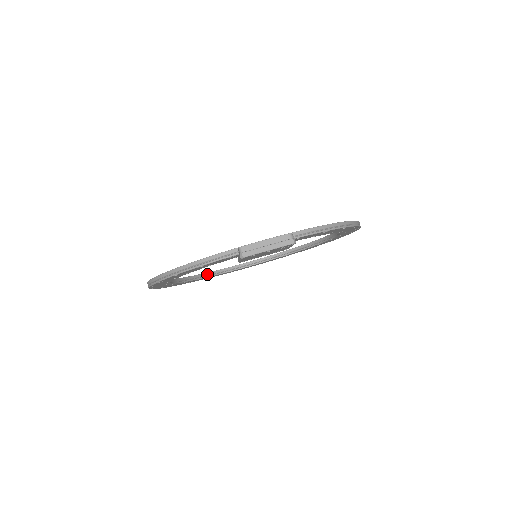
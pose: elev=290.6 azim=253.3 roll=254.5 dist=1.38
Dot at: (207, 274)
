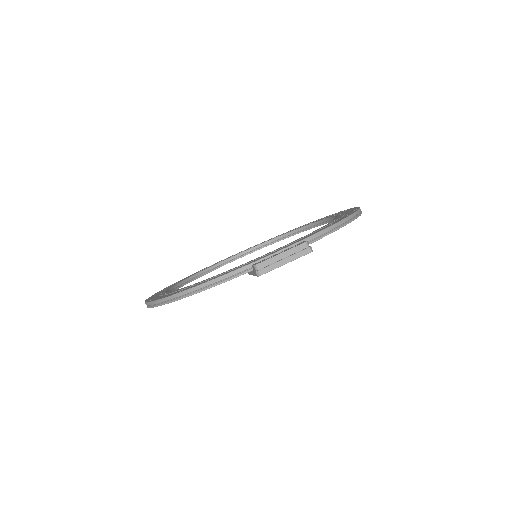
Dot at: (198, 274)
